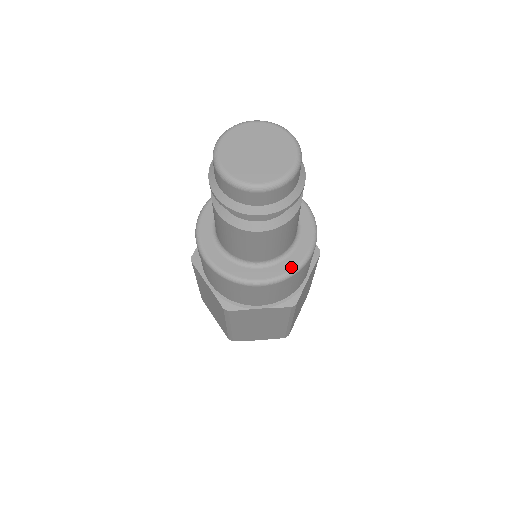
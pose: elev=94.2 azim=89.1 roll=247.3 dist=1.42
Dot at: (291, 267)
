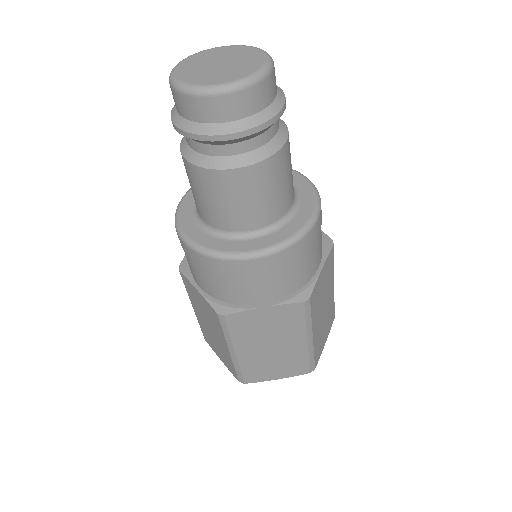
Dot at: (220, 248)
